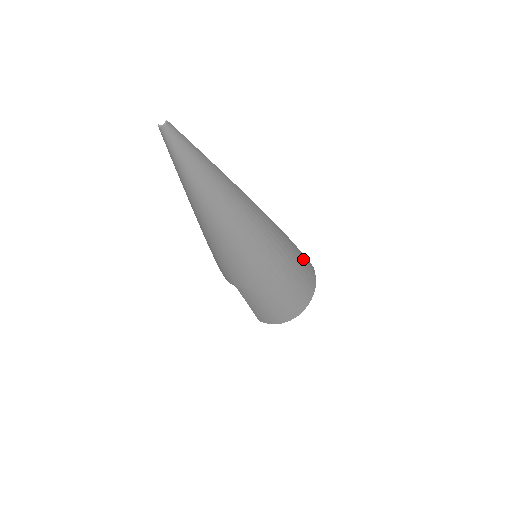
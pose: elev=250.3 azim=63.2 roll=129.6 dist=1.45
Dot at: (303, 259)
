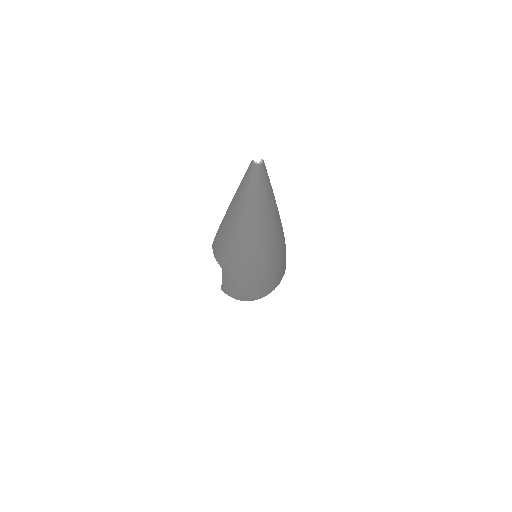
Dot at: occluded
